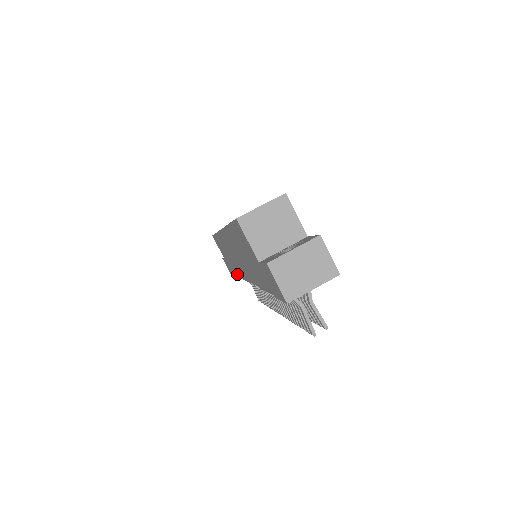
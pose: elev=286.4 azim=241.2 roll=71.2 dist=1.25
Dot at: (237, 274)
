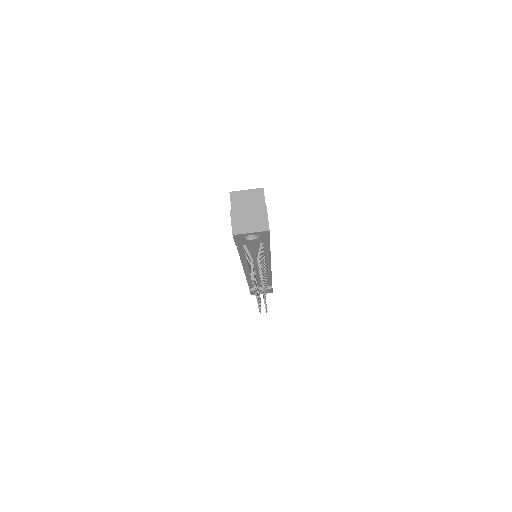
Dot at: occluded
